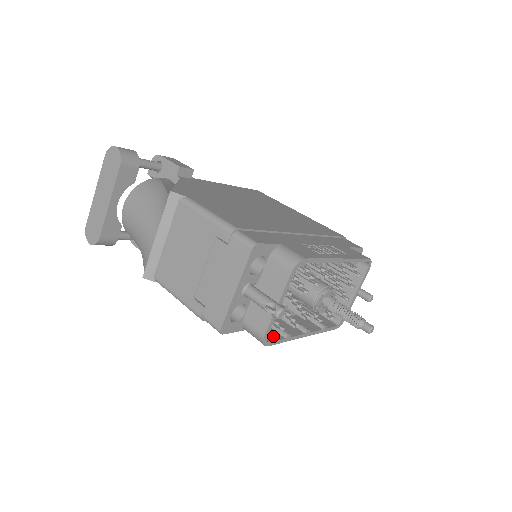
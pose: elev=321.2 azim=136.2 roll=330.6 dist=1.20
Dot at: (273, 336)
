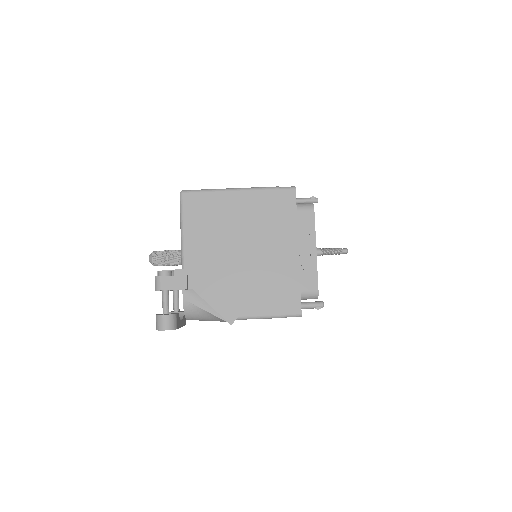
Dot at: occluded
